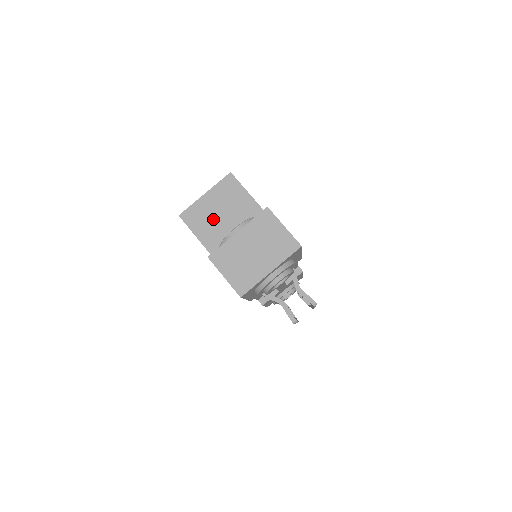
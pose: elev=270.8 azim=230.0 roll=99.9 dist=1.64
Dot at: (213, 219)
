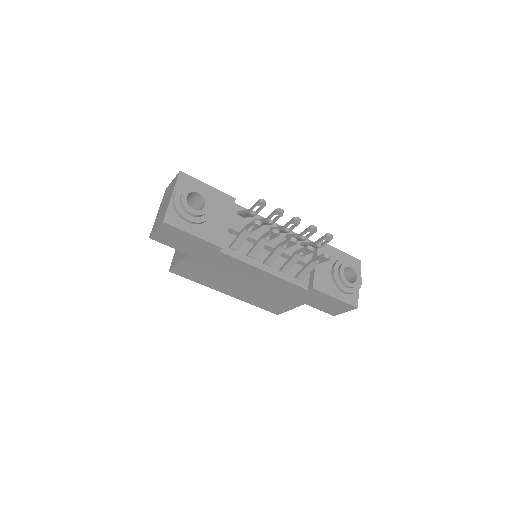
Dot at: occluded
